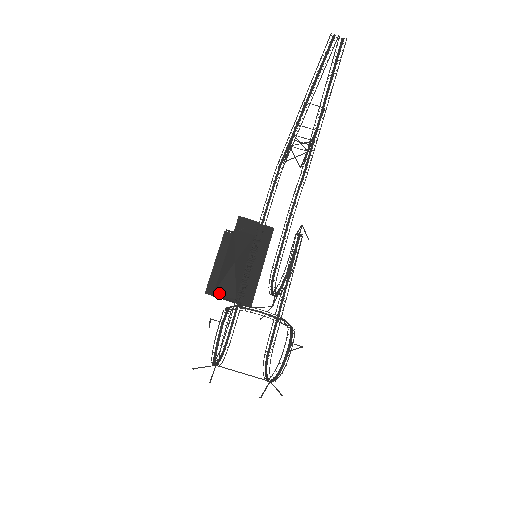
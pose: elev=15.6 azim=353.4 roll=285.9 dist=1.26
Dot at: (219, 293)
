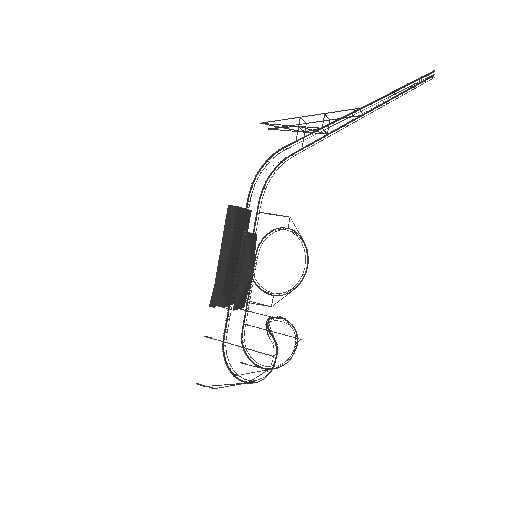
Dot at: (237, 309)
